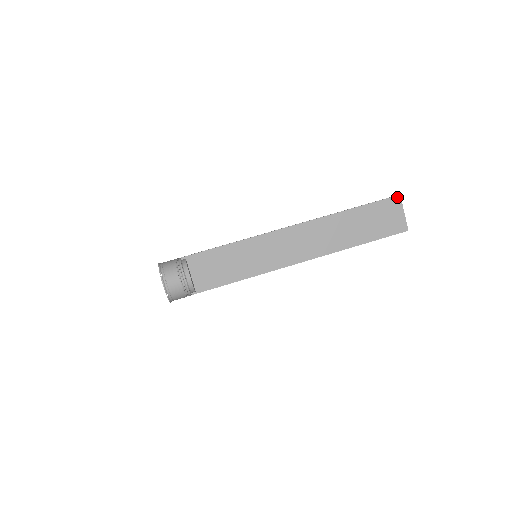
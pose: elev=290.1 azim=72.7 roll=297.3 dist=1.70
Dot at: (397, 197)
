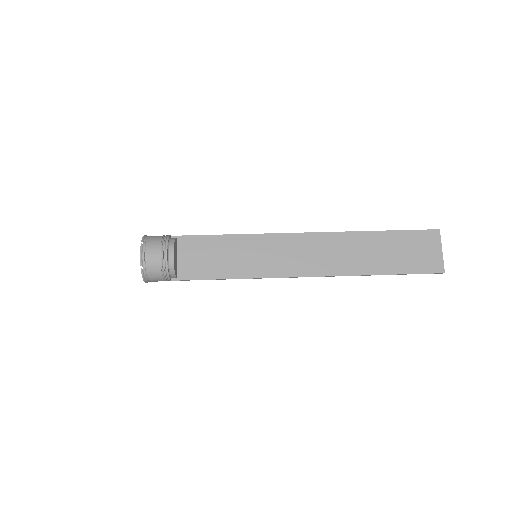
Dot at: (435, 231)
